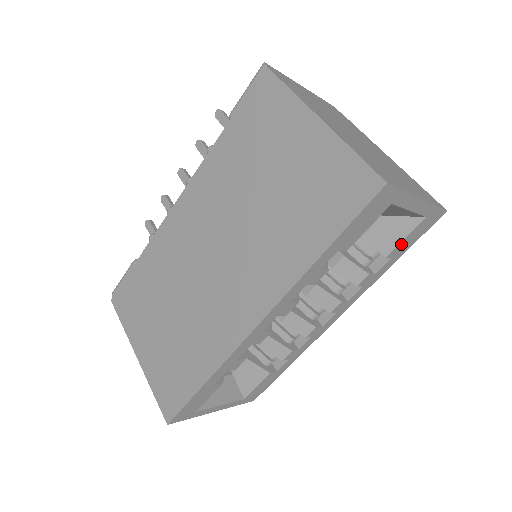
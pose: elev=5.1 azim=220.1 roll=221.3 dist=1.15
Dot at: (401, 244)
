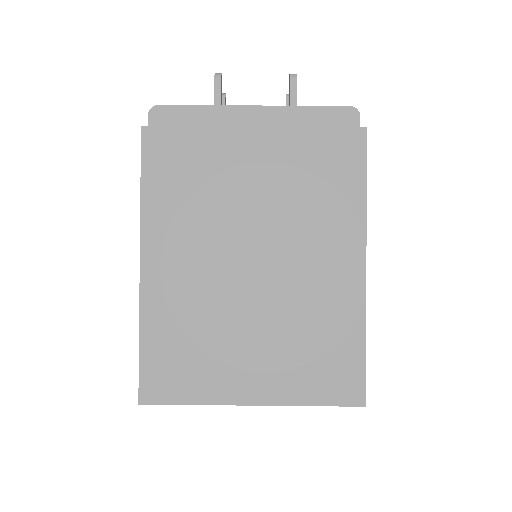
Dot at: occluded
